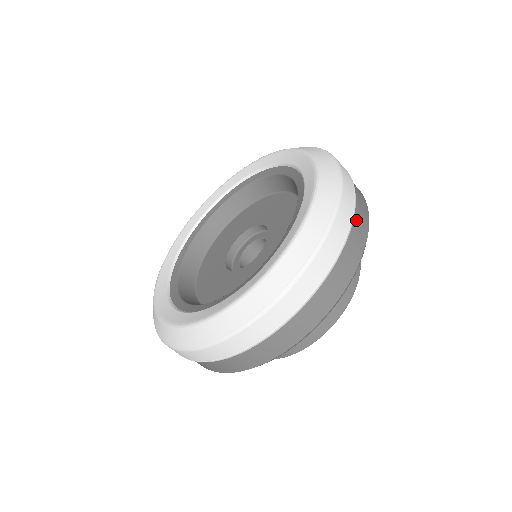
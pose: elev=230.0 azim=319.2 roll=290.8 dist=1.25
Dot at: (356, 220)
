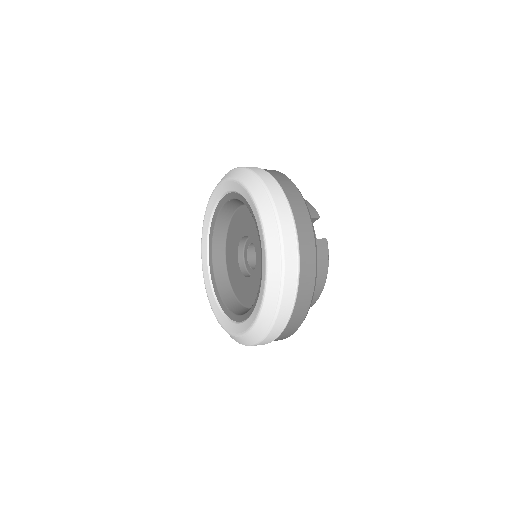
Dot at: (301, 285)
